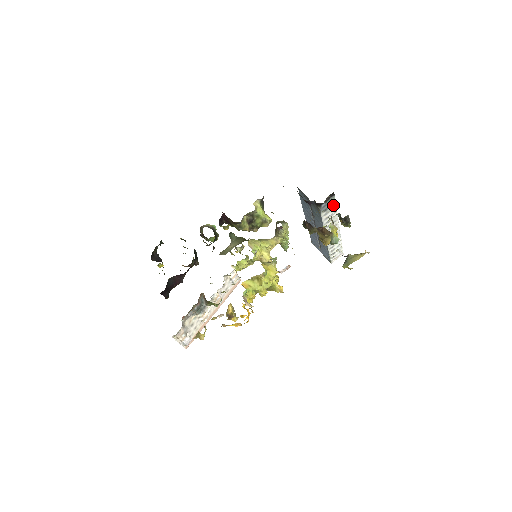
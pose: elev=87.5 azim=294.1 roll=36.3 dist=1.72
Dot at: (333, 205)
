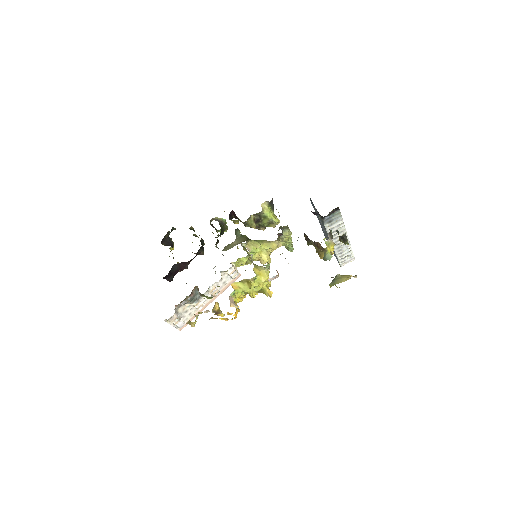
Dot at: (339, 218)
